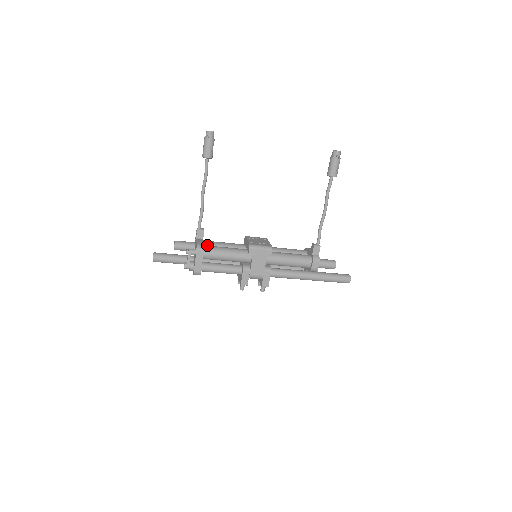
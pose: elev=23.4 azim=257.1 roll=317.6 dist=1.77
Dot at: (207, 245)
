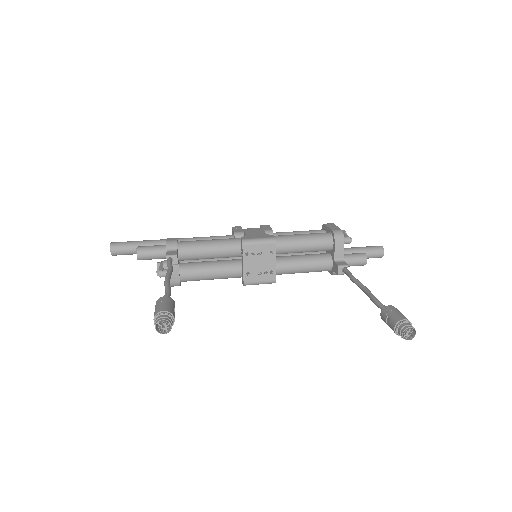
Dot at: occluded
